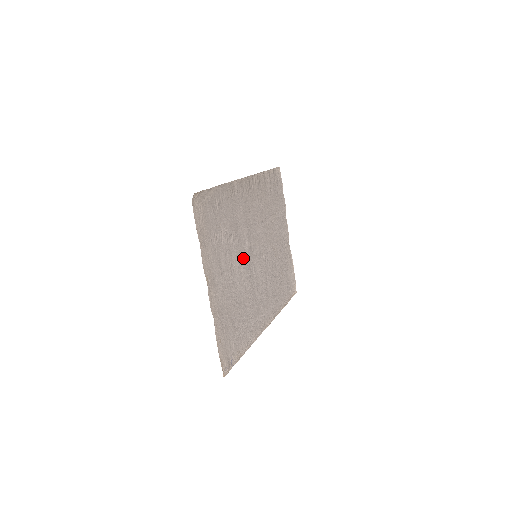
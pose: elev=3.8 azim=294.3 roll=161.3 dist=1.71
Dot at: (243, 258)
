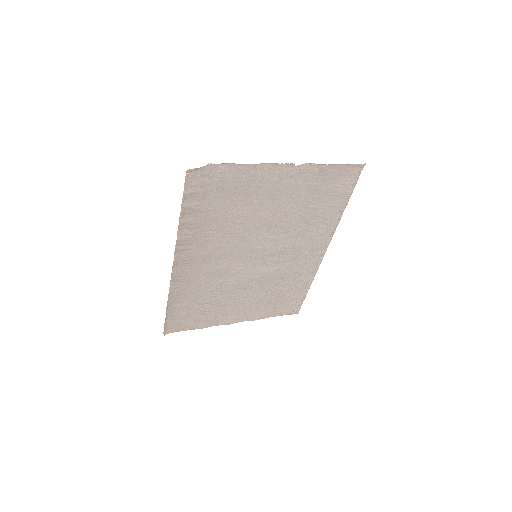
Dot at: (243, 278)
